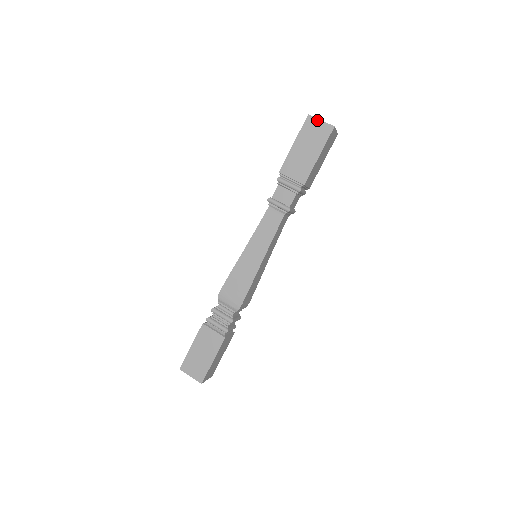
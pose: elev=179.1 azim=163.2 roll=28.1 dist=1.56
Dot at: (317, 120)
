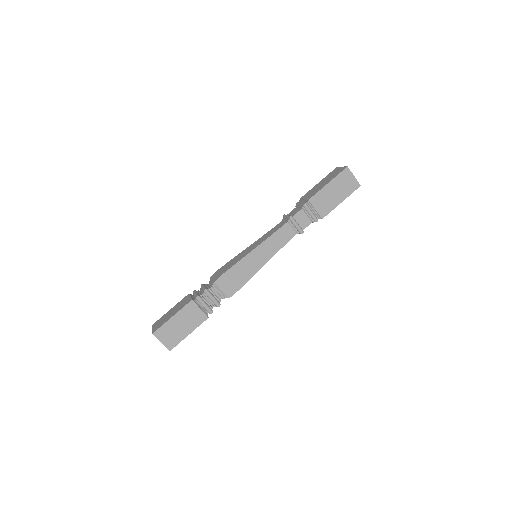
Dot at: (352, 174)
